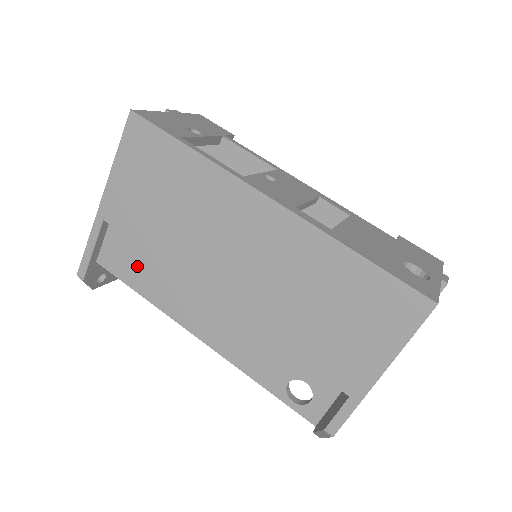
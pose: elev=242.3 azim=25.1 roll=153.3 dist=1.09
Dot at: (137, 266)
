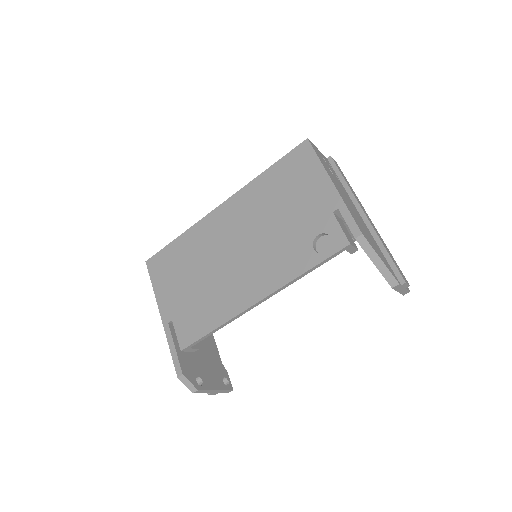
Dot at: (200, 318)
